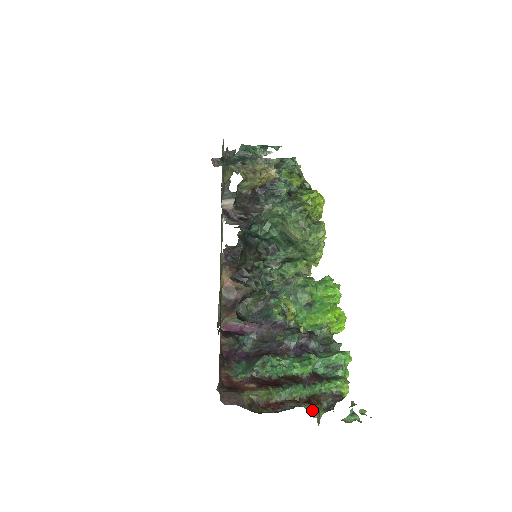
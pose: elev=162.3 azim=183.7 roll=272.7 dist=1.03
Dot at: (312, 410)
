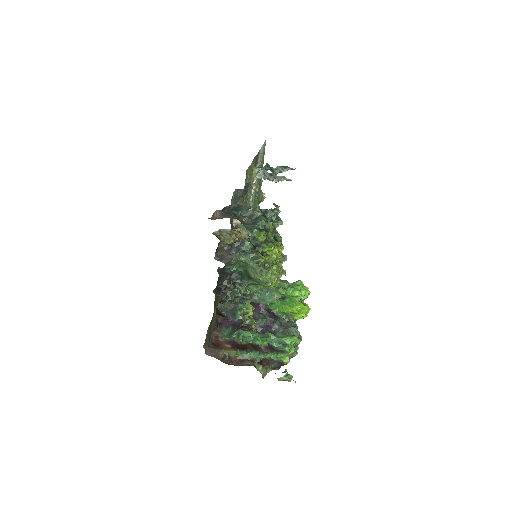
Dot at: (261, 368)
